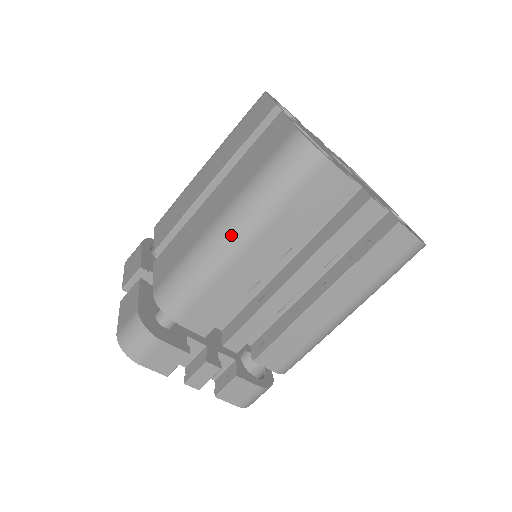
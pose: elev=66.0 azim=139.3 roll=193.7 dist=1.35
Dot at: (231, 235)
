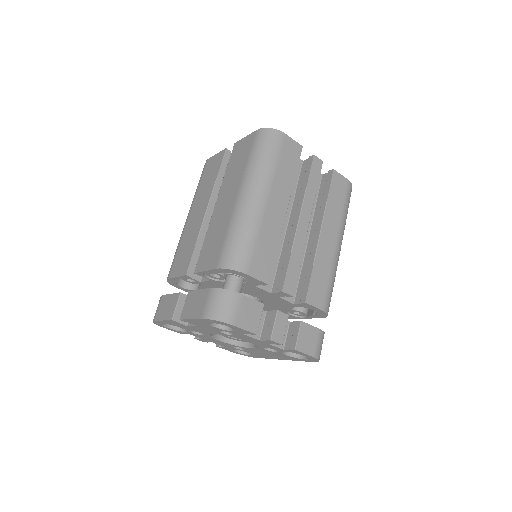
Dot at: (254, 195)
